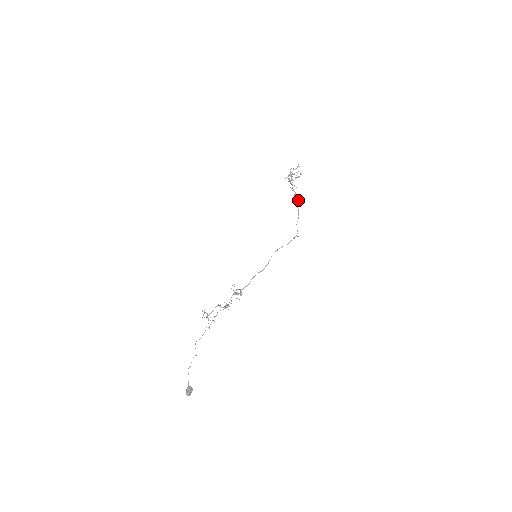
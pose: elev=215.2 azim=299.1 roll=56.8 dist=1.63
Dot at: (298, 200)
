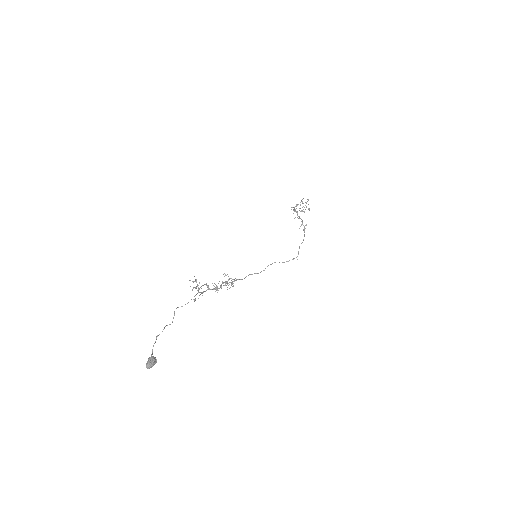
Dot at: occluded
